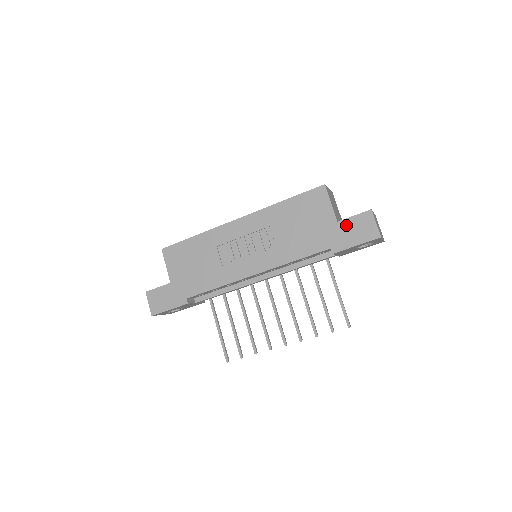
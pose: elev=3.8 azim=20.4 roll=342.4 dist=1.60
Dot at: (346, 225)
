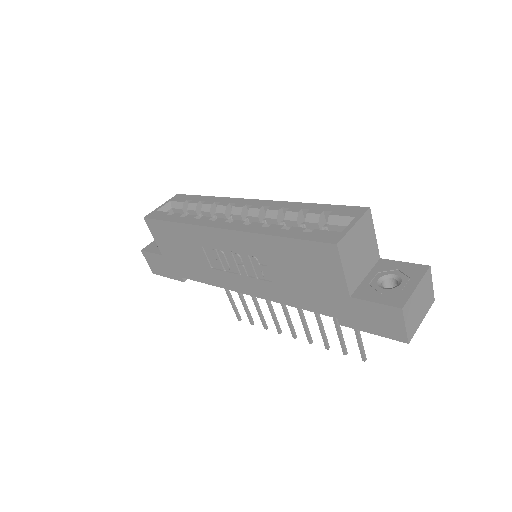
Dot at: (361, 307)
